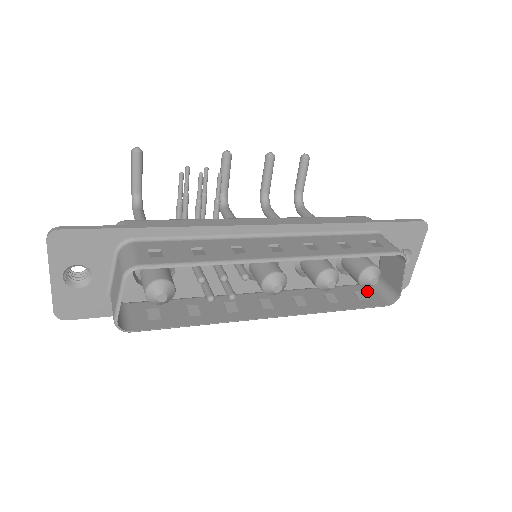
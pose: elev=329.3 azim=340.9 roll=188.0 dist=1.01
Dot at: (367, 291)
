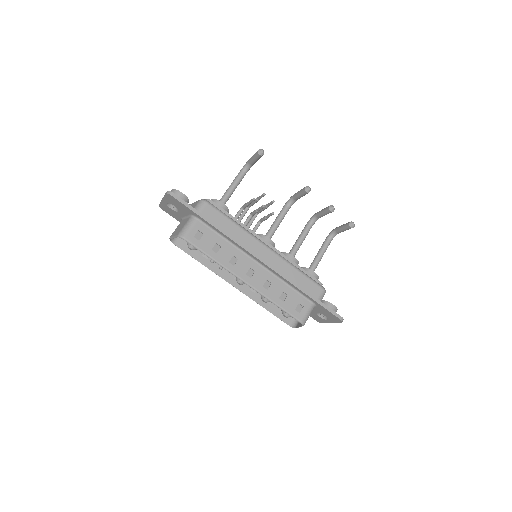
Dot at: occluded
